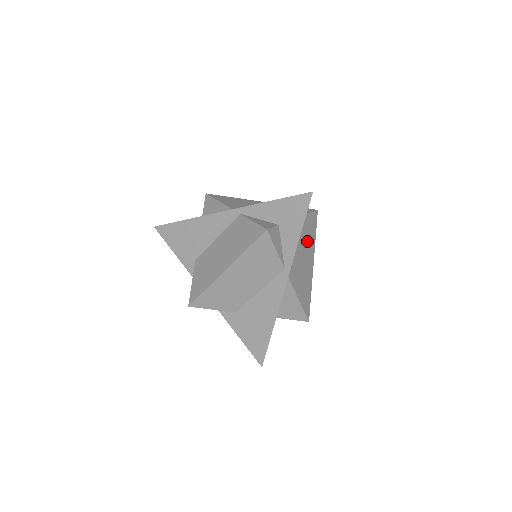
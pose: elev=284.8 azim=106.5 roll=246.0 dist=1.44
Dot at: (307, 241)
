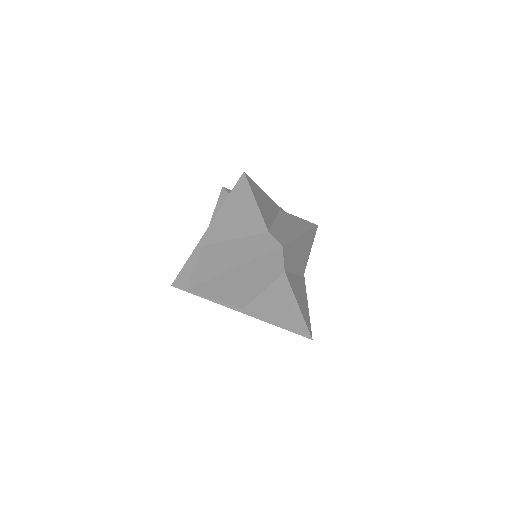
Dot at: (294, 257)
